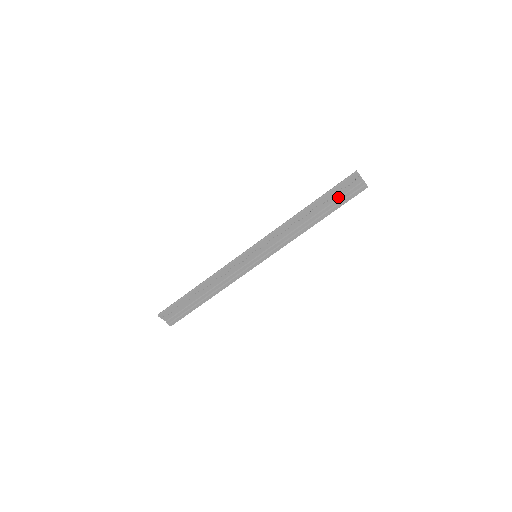
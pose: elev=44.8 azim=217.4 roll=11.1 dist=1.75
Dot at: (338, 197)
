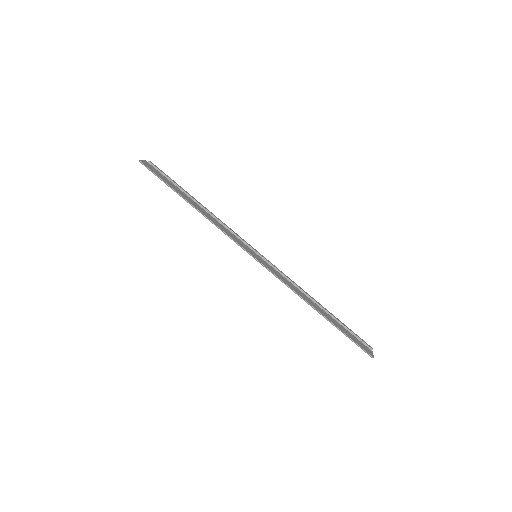
Dot at: (347, 332)
